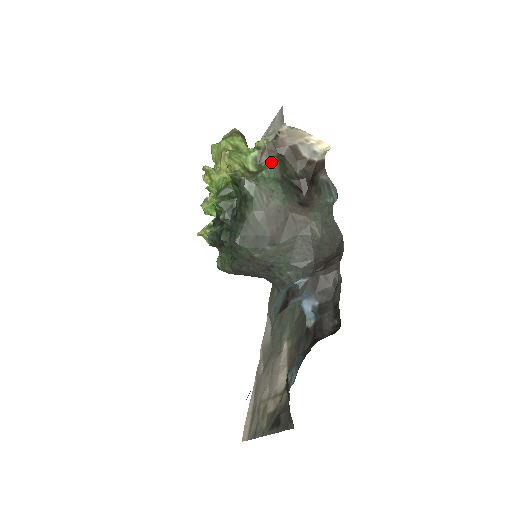
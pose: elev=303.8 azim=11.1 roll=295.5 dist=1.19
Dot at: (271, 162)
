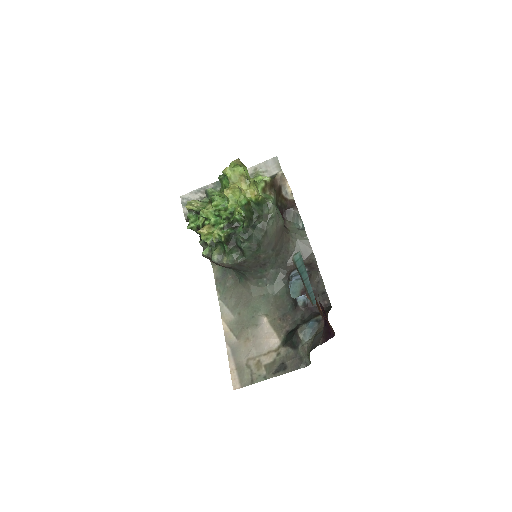
Dot at: (273, 194)
